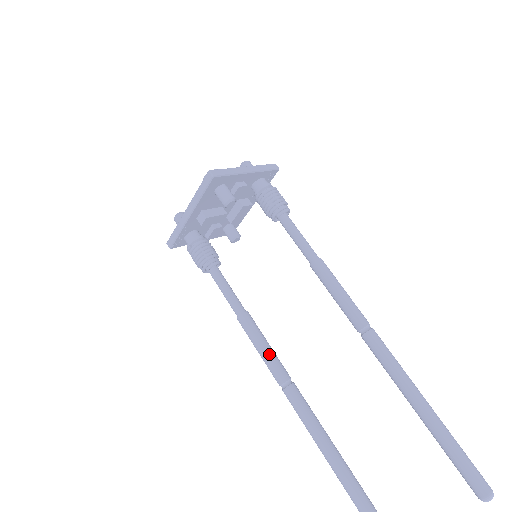
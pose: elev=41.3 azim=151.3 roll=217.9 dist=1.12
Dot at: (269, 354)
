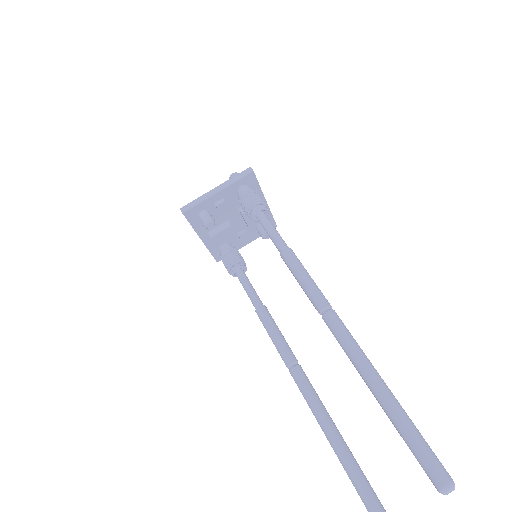
Dot at: (276, 342)
